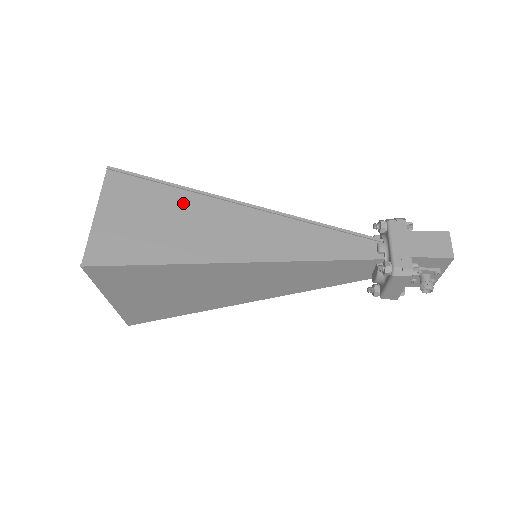
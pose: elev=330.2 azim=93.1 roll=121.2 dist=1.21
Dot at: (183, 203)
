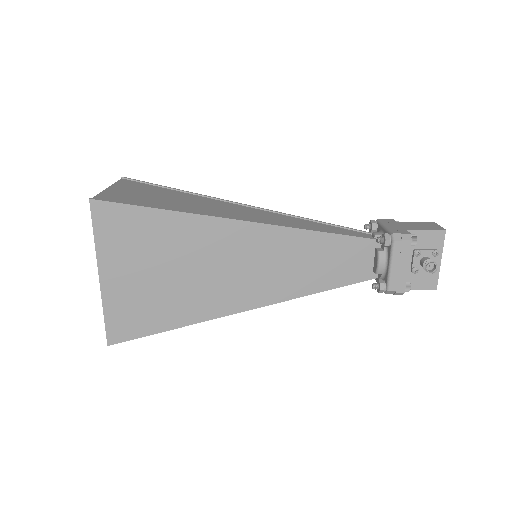
Dot at: (189, 197)
